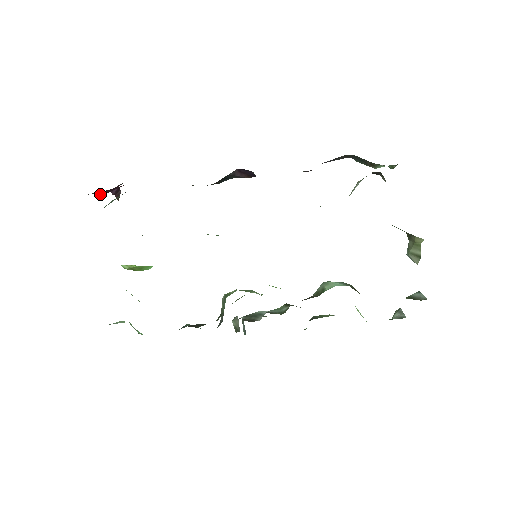
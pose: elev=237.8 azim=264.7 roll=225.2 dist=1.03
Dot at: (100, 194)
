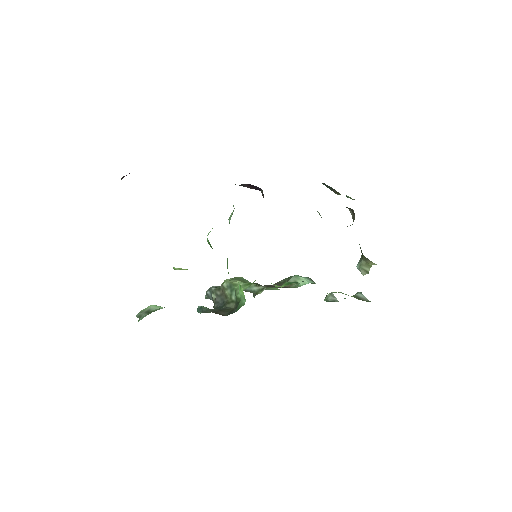
Dot at: occluded
